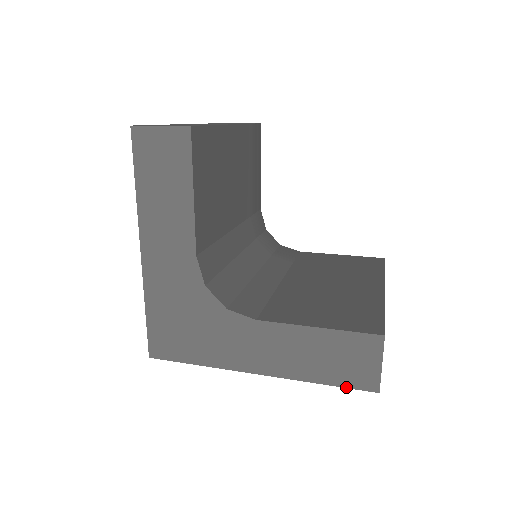
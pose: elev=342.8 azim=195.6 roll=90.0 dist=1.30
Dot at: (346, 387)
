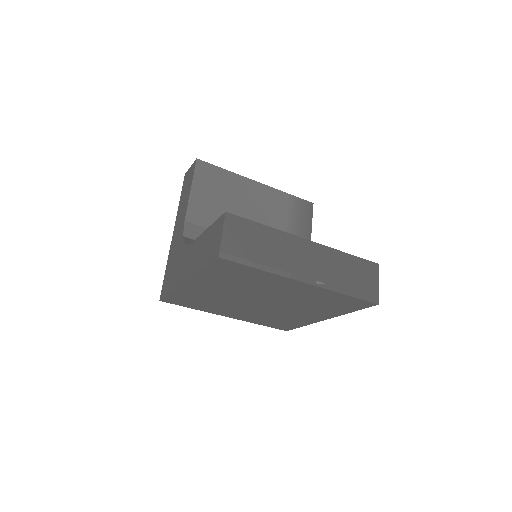
Dot at: (209, 264)
